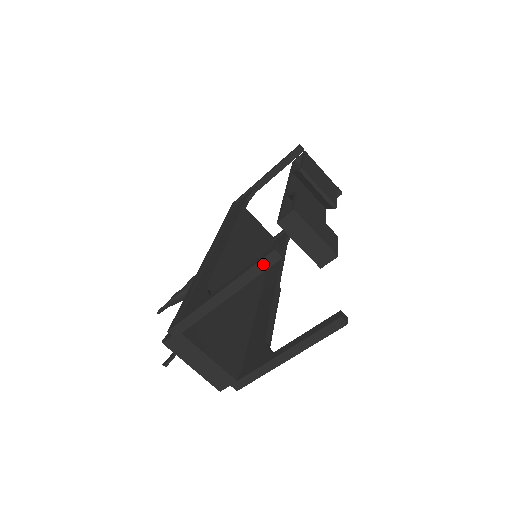
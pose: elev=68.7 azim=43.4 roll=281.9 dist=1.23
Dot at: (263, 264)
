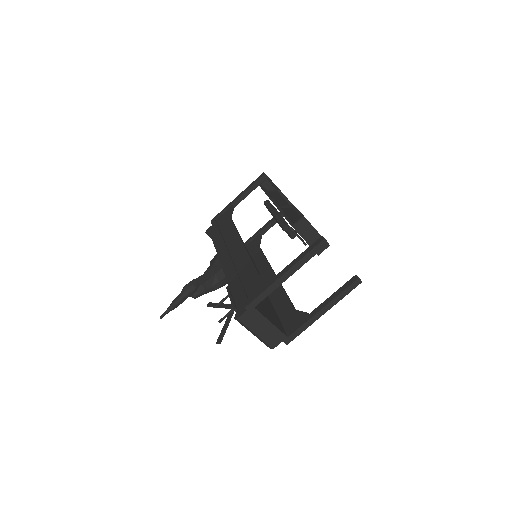
Dot at: (316, 249)
